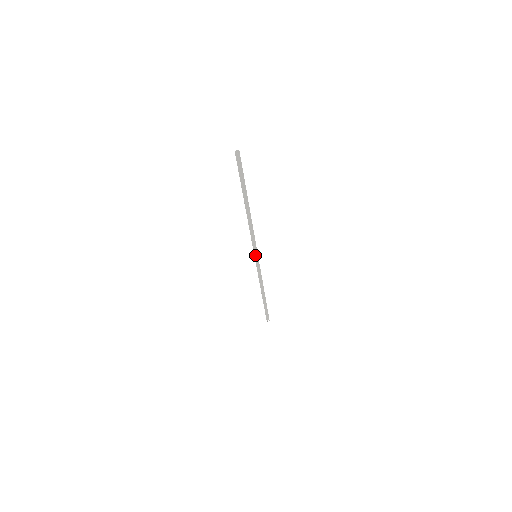
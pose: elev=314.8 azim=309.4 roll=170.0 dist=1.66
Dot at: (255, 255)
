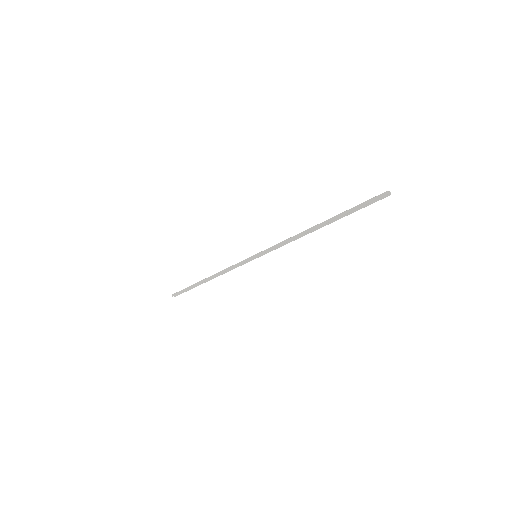
Dot at: (257, 255)
